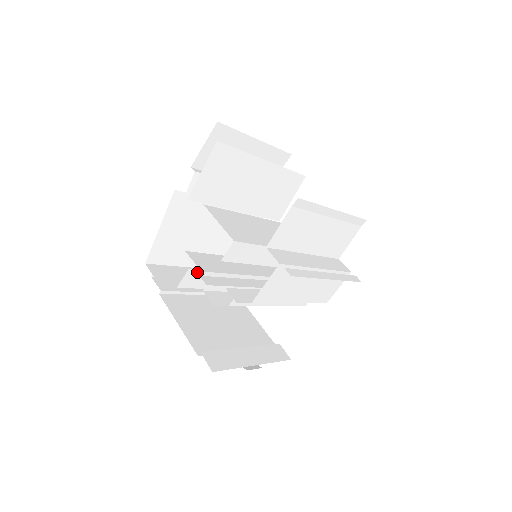
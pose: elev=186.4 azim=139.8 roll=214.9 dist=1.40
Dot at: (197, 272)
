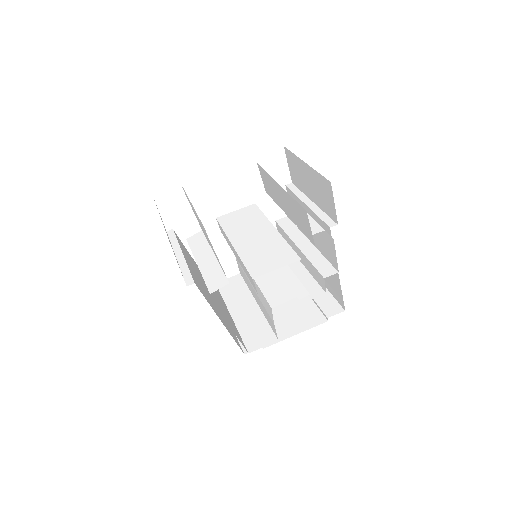
Dot at: (264, 309)
